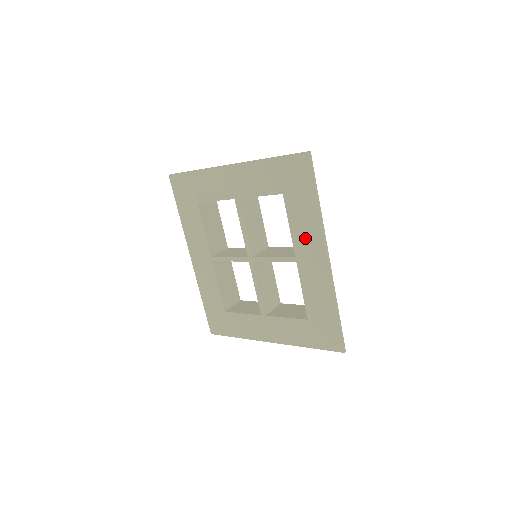
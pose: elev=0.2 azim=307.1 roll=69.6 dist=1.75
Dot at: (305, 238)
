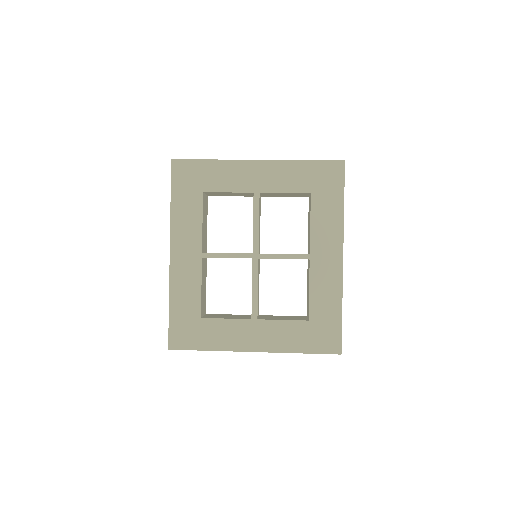
Dot at: (324, 237)
